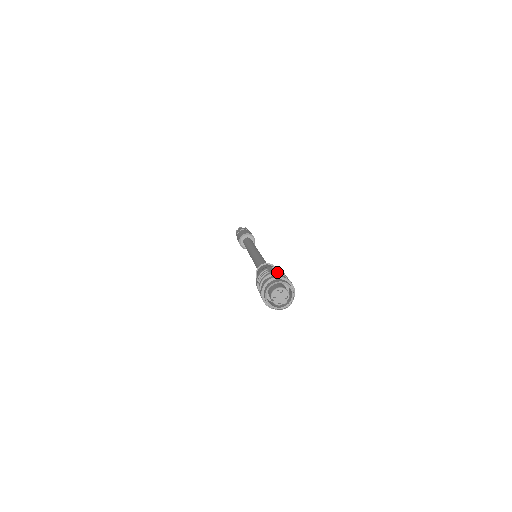
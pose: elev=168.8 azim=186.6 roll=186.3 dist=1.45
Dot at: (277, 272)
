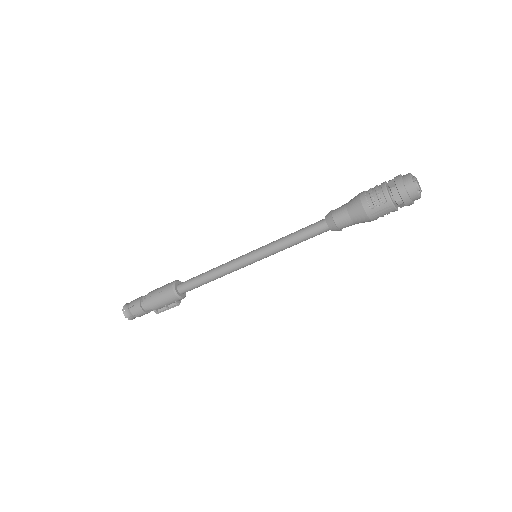
Dot at: occluded
